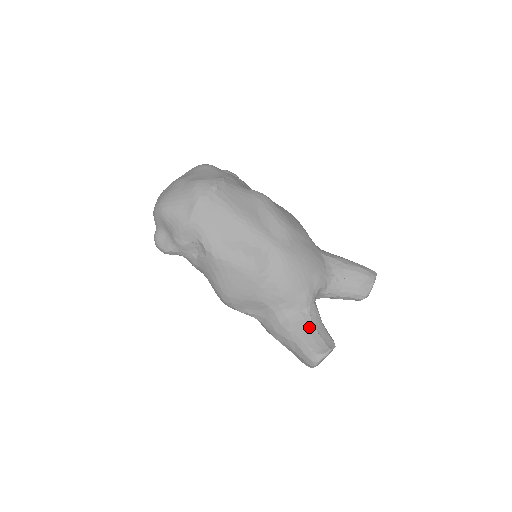
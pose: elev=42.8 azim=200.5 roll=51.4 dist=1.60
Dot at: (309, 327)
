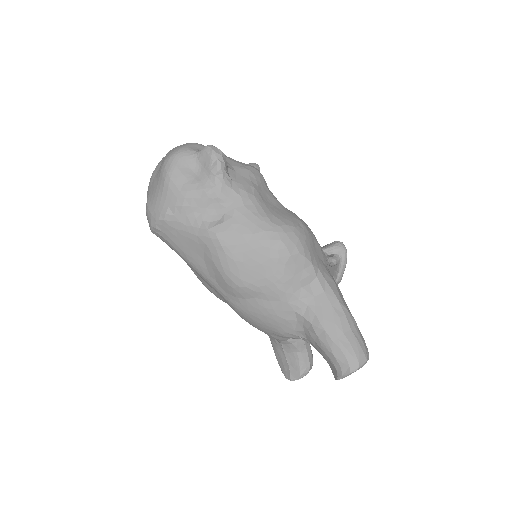
Dot at: (280, 352)
